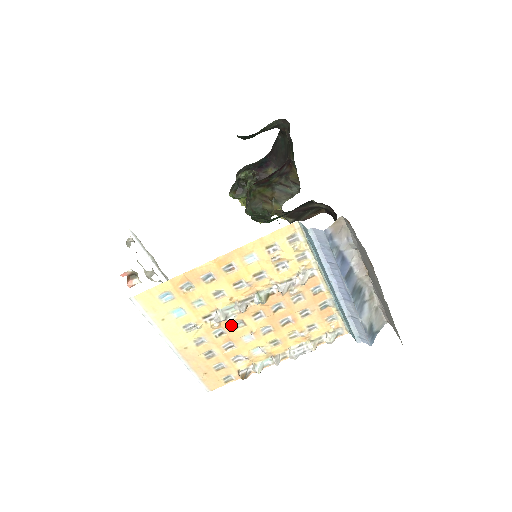
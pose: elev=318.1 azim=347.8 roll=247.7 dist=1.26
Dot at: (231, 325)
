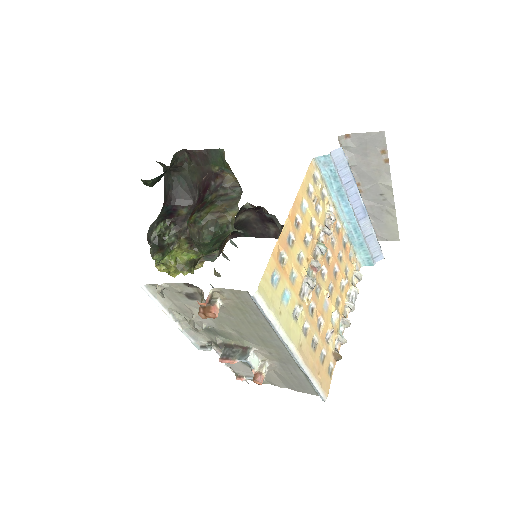
Dot at: (315, 294)
